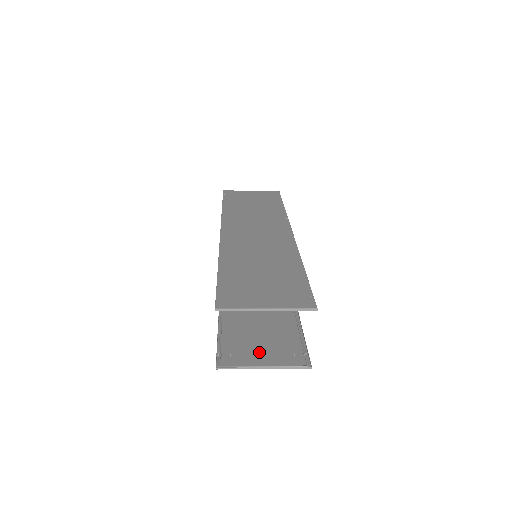
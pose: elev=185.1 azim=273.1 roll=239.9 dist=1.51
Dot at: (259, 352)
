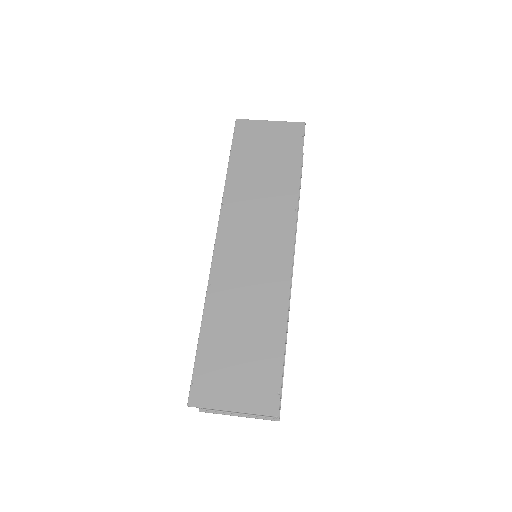
Dot at: occluded
